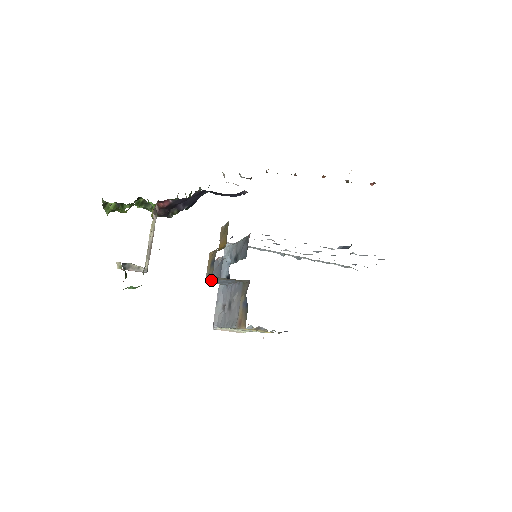
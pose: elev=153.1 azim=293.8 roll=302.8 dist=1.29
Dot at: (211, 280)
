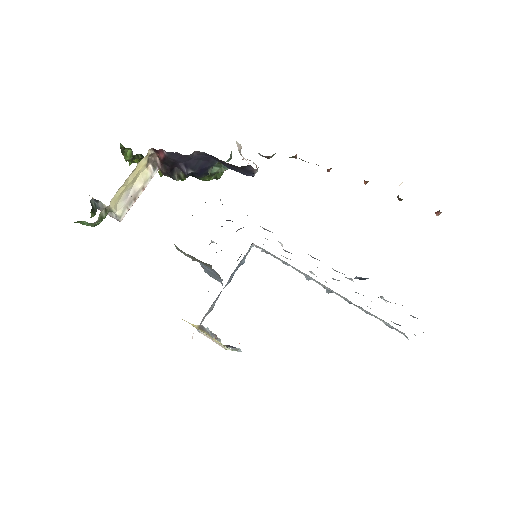
Dot at: (203, 268)
